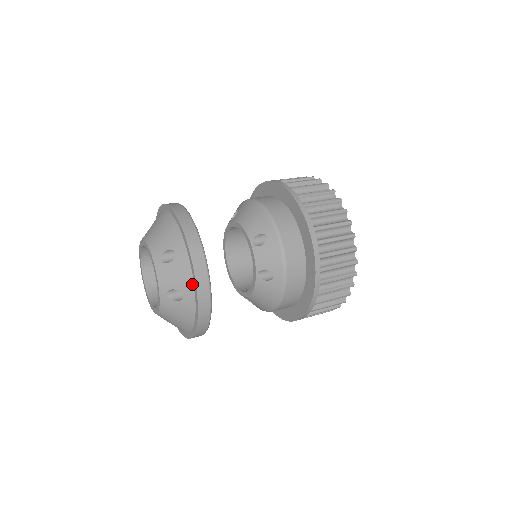
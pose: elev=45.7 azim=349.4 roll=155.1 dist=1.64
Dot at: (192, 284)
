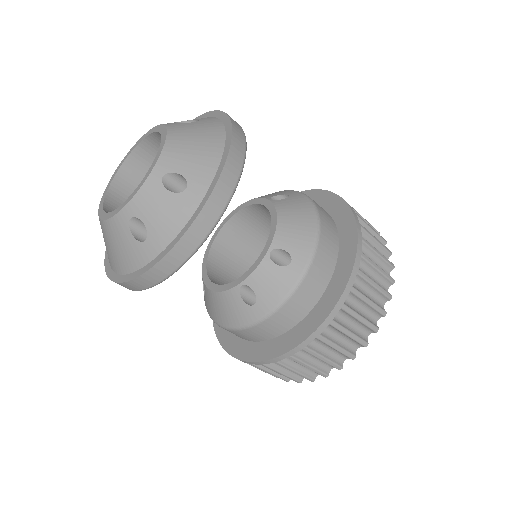
Dot at: (169, 241)
